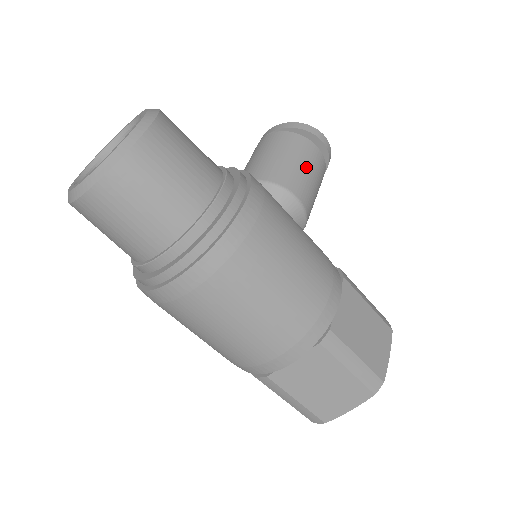
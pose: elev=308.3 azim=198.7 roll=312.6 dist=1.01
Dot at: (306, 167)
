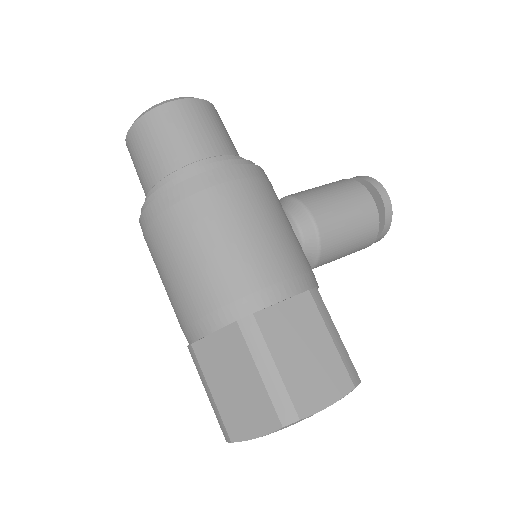
Dot at: (344, 203)
